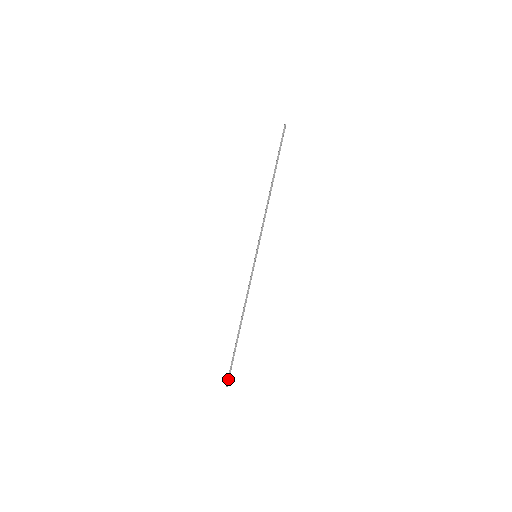
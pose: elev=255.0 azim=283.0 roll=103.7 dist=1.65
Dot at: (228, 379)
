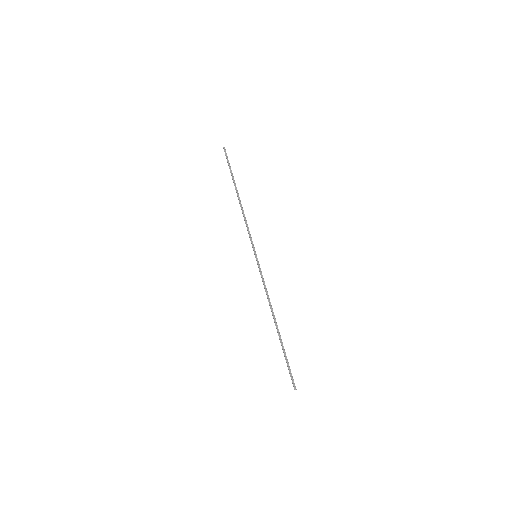
Dot at: (293, 382)
